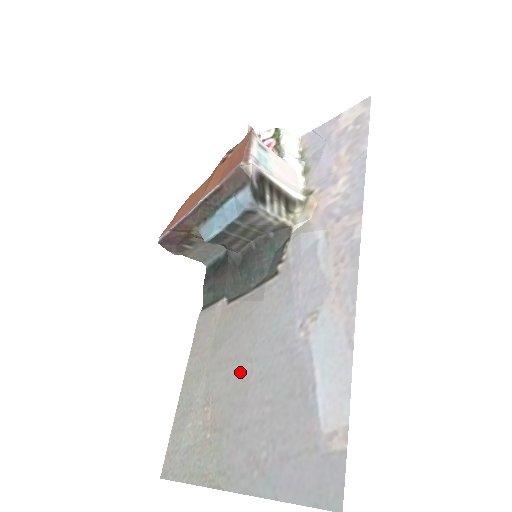
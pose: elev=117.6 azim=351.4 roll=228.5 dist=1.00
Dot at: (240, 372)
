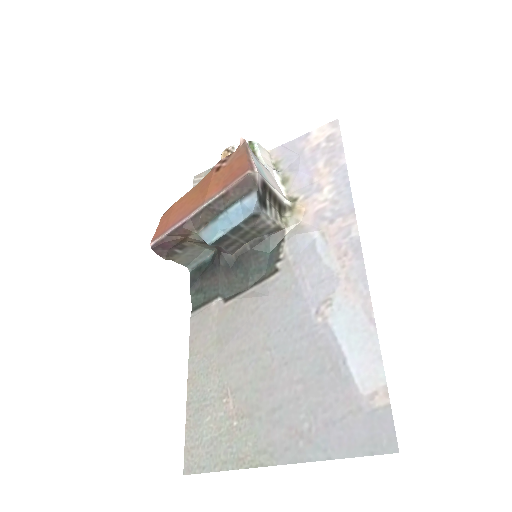
Dot at: (259, 361)
